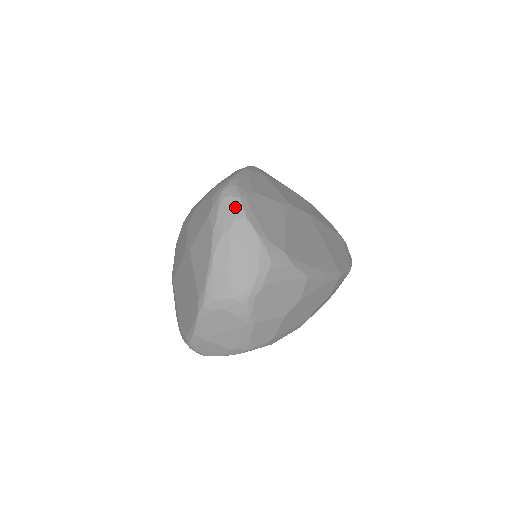
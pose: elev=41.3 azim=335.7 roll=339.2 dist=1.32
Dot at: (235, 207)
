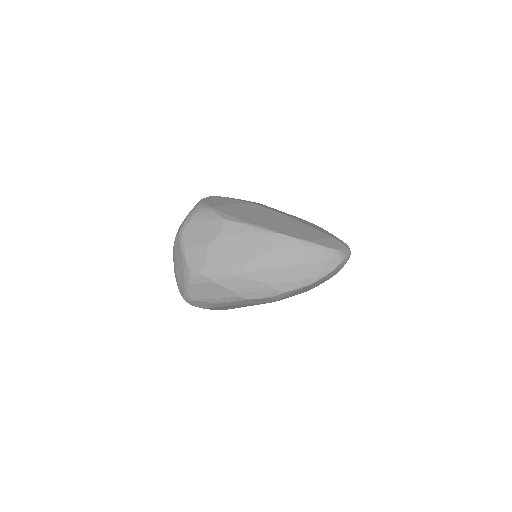
Dot at: occluded
